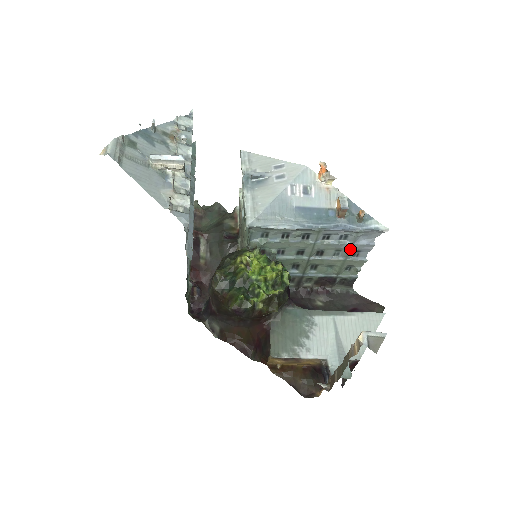
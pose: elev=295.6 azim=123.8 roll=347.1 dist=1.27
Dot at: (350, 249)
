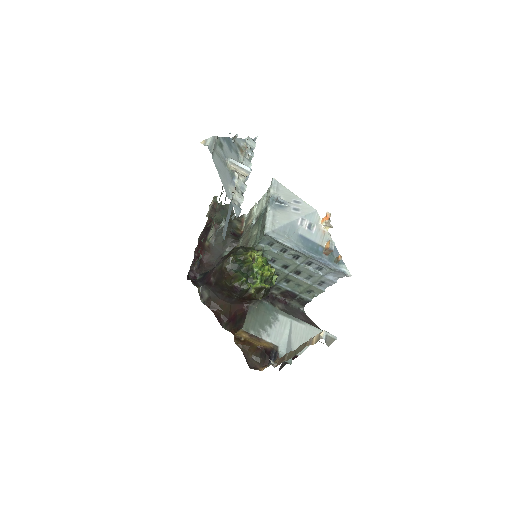
Dot at: (319, 278)
